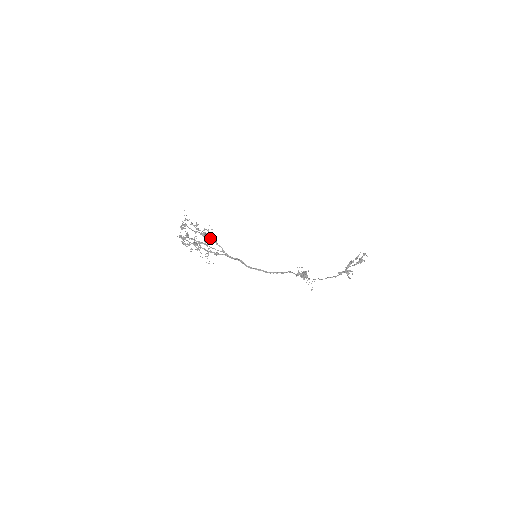
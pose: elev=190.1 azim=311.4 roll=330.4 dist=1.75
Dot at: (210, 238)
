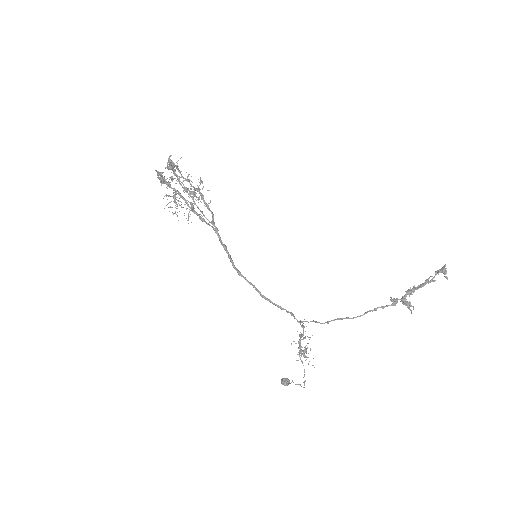
Dot at: occluded
